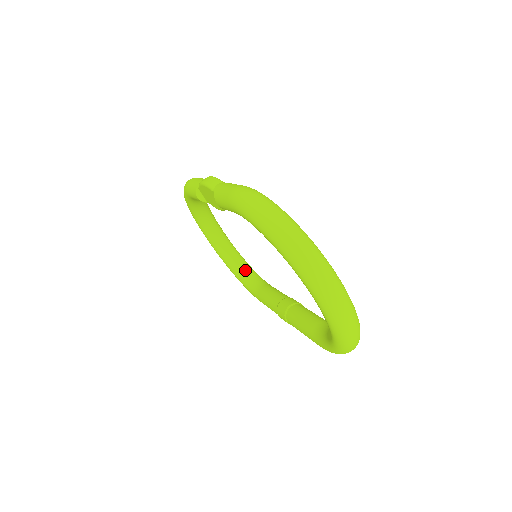
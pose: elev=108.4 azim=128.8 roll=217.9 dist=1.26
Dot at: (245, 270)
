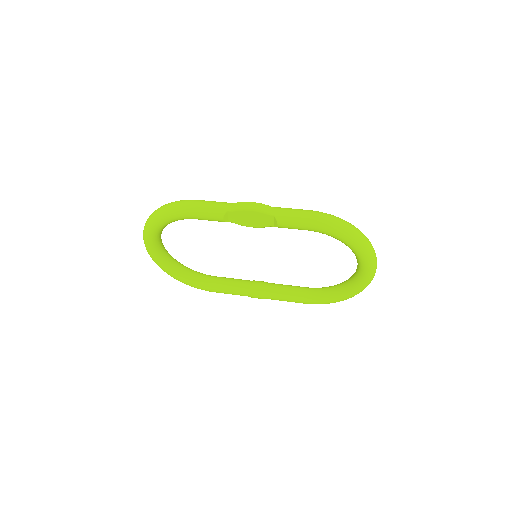
Dot at: (187, 270)
